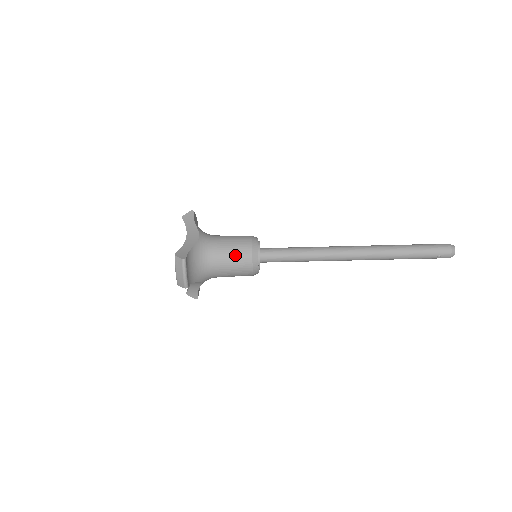
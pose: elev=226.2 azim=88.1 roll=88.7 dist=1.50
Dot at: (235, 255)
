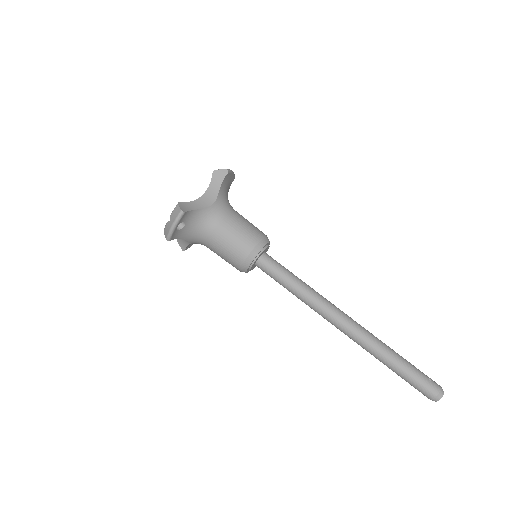
Dot at: occluded
